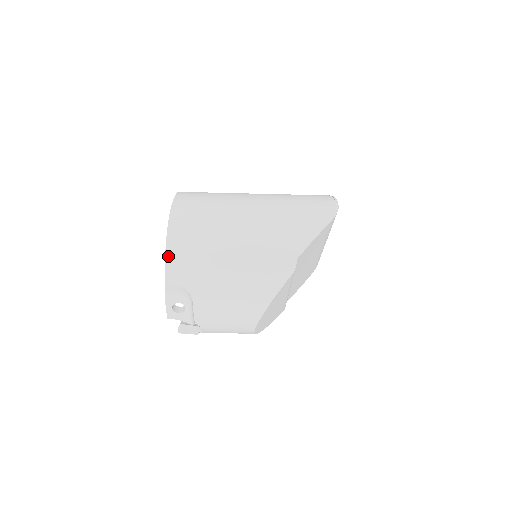
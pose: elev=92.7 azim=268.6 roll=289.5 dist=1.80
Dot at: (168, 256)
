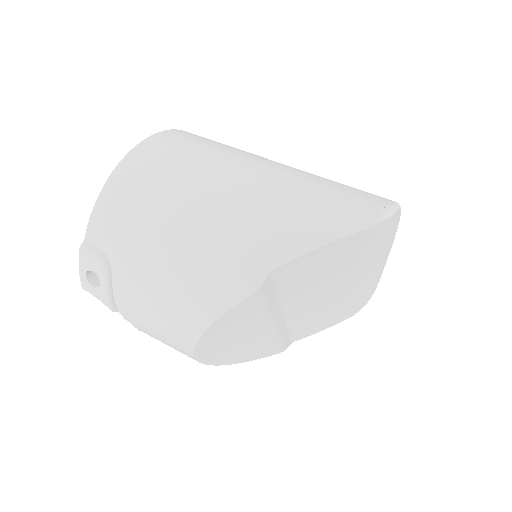
Dot at: (100, 200)
